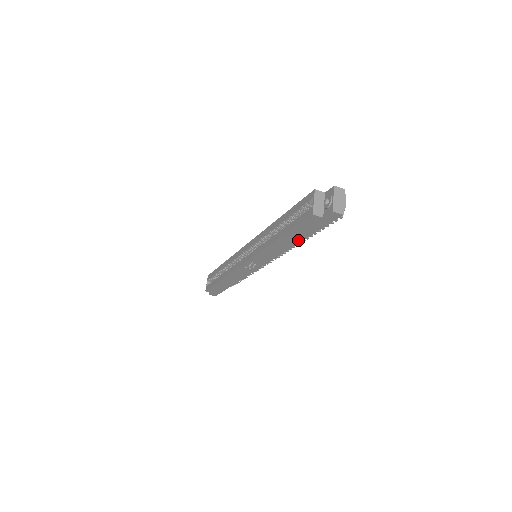
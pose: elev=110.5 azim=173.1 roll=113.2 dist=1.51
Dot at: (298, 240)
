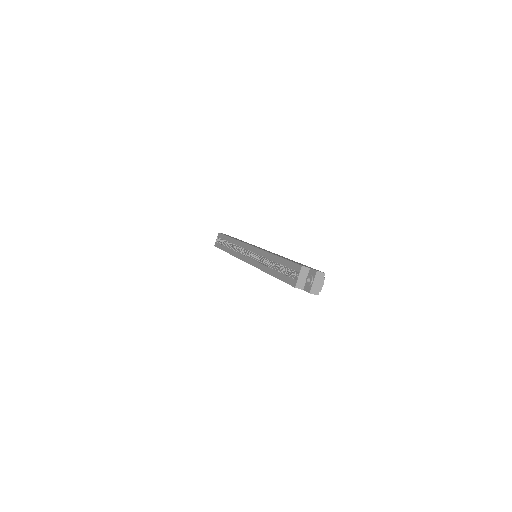
Dot at: occluded
